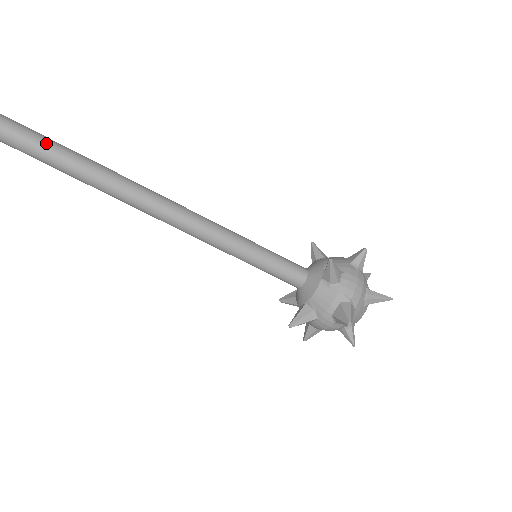
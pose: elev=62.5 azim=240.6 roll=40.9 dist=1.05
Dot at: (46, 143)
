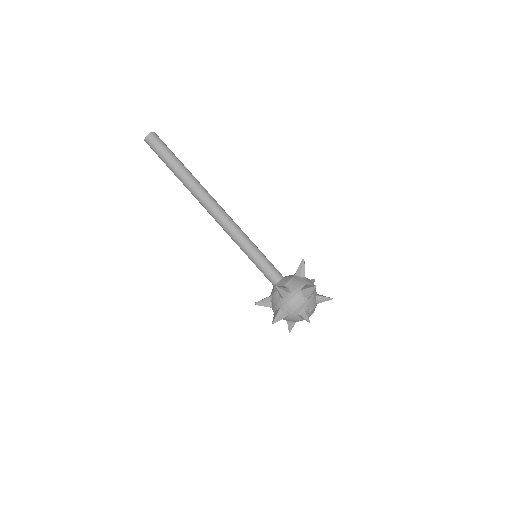
Dot at: (173, 153)
